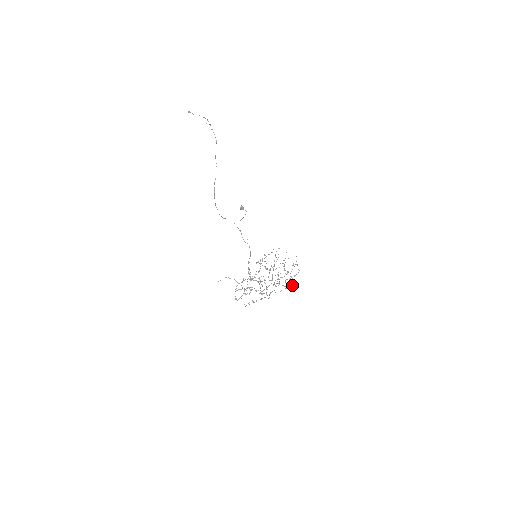
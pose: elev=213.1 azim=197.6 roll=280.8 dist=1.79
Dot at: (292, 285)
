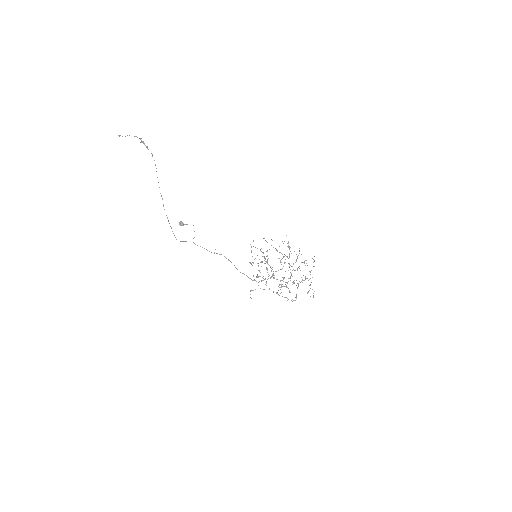
Dot at: (314, 260)
